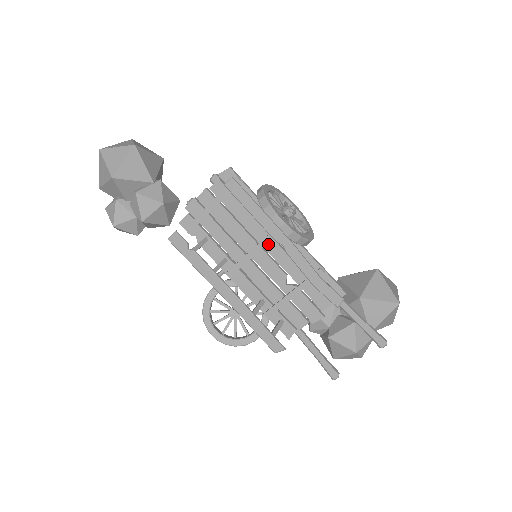
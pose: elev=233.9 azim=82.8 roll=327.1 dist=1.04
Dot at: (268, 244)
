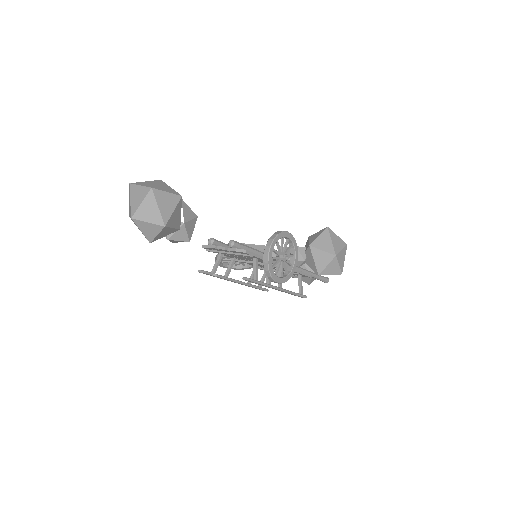
Dot at: occluded
